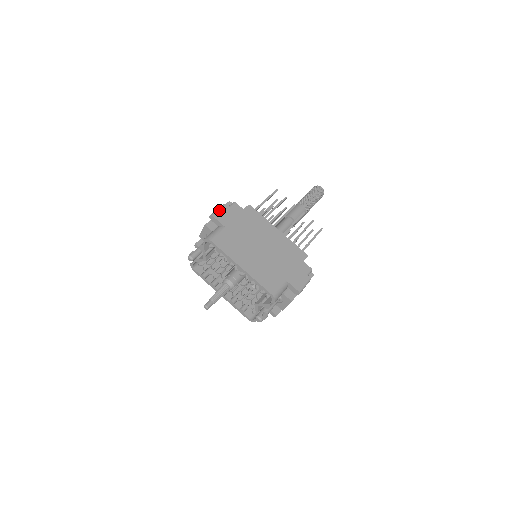
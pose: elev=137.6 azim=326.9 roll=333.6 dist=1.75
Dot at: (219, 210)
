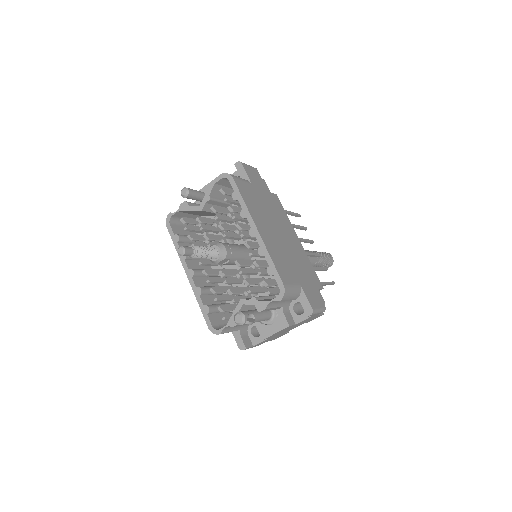
Dot at: (249, 166)
